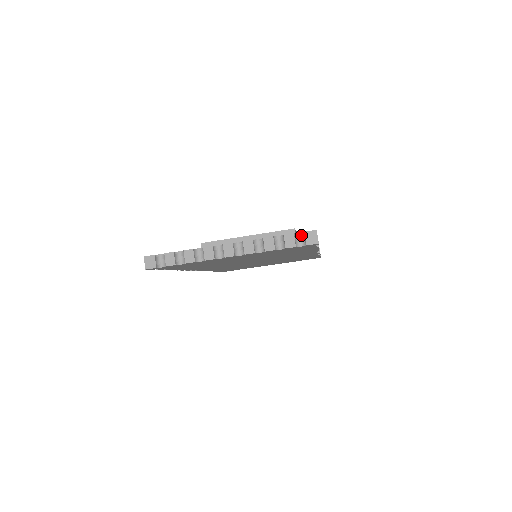
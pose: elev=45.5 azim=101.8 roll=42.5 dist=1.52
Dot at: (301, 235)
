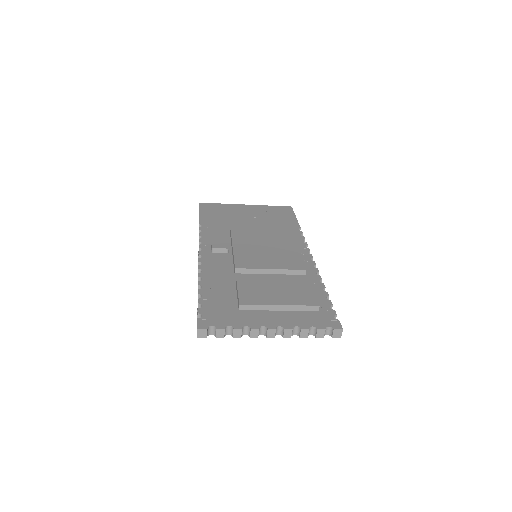
Dot at: (329, 328)
